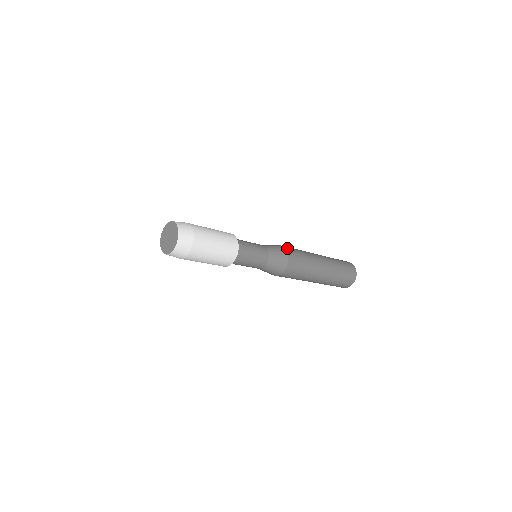
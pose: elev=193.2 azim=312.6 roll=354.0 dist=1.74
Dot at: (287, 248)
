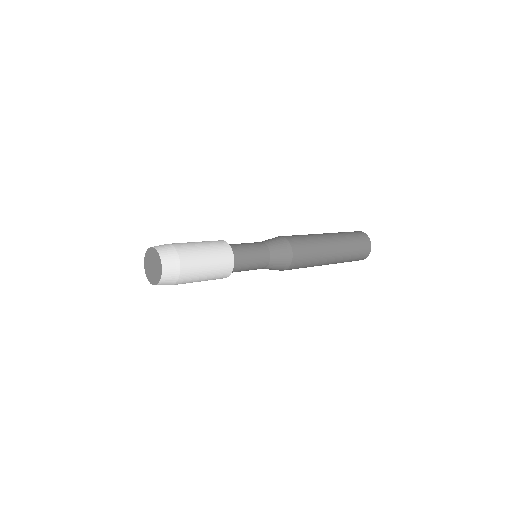
Dot at: (294, 246)
